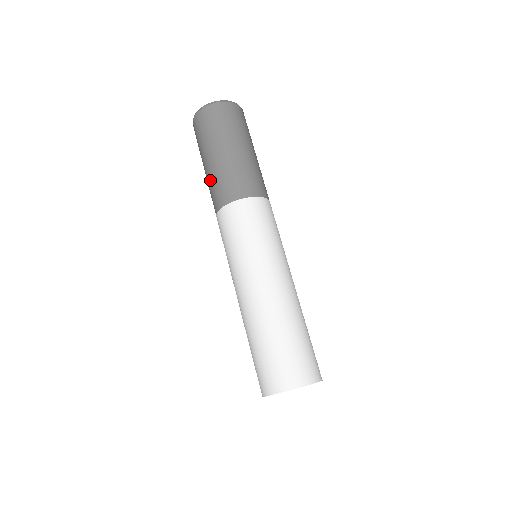
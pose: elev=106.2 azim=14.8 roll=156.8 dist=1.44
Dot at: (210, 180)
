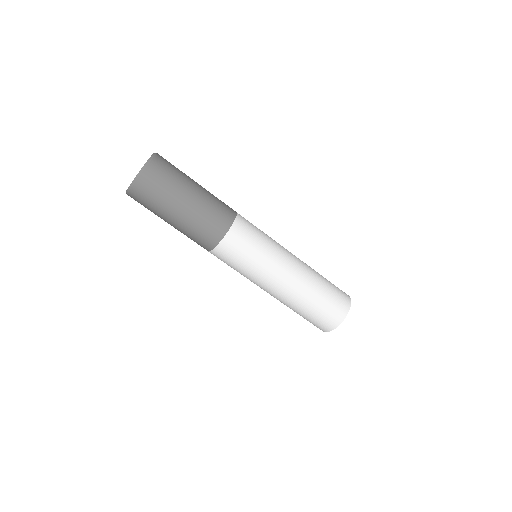
Dot at: occluded
